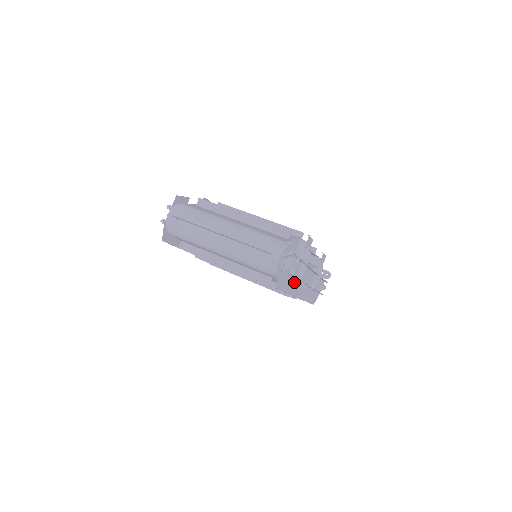
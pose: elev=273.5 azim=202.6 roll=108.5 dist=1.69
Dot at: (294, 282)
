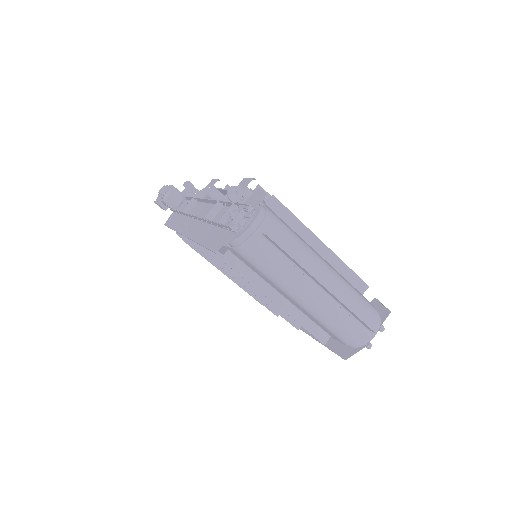
Dot at: occluded
